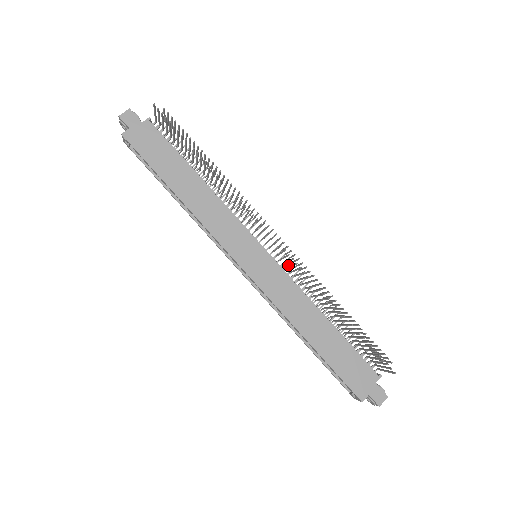
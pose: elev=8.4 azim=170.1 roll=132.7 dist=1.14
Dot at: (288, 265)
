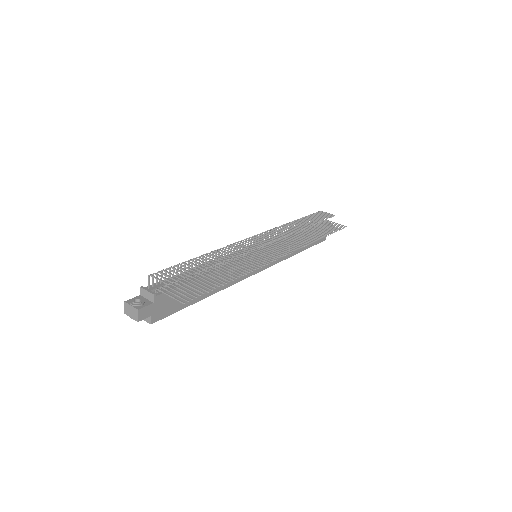
Dot at: occluded
